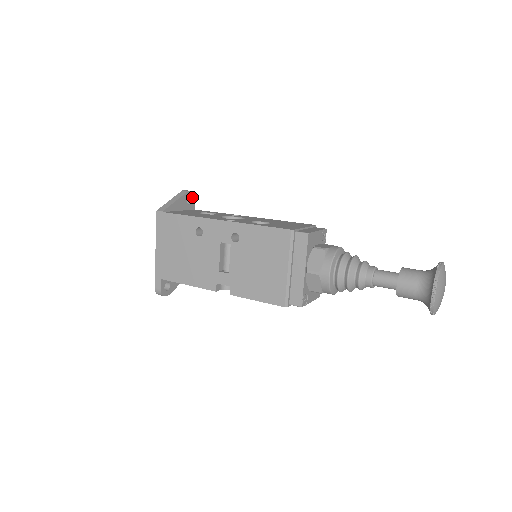
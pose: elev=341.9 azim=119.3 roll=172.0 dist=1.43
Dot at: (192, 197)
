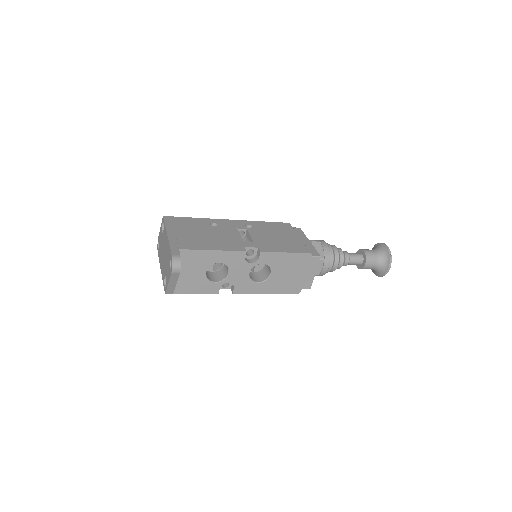
Dot at: occluded
